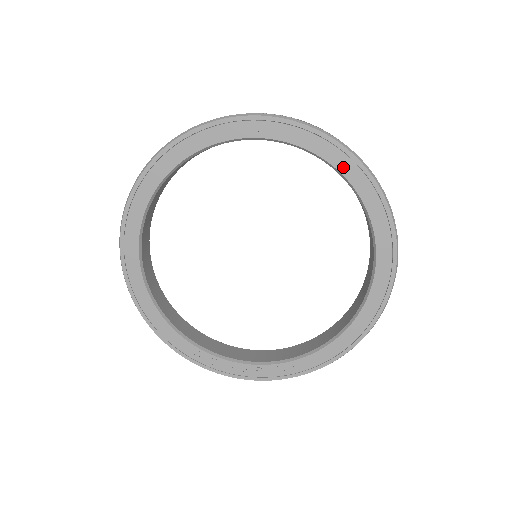
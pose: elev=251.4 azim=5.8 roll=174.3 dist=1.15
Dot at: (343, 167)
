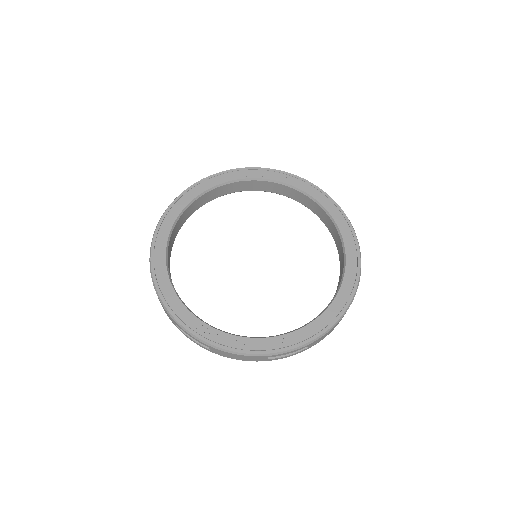
Dot at: (317, 197)
